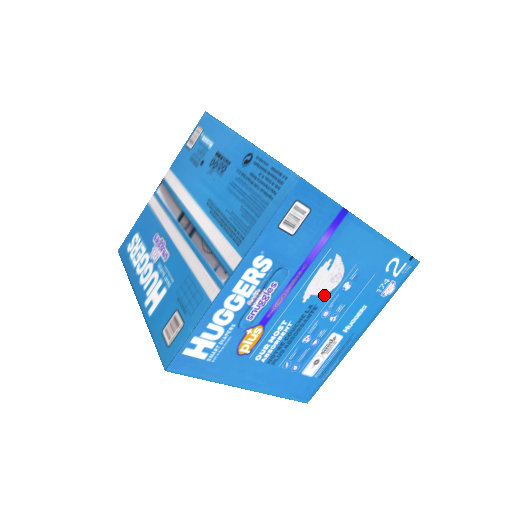
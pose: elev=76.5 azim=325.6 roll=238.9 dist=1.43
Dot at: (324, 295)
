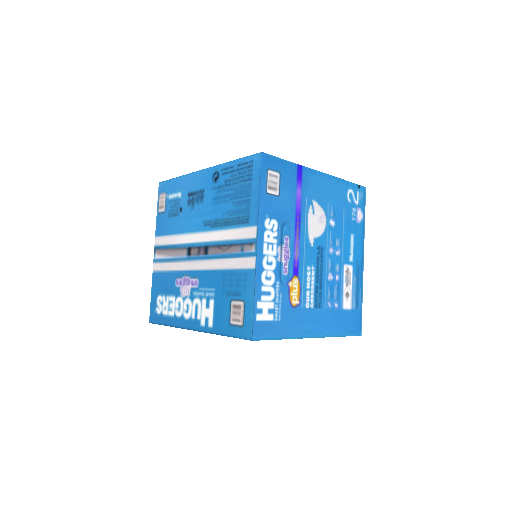
Dot at: (322, 236)
